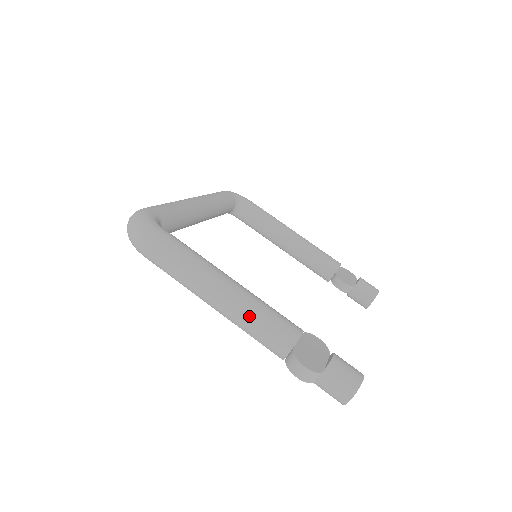
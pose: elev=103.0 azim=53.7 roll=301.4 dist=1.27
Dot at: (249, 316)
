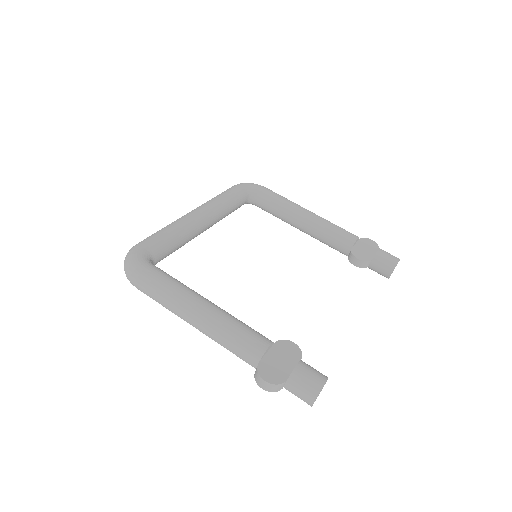
Dot at: (221, 337)
